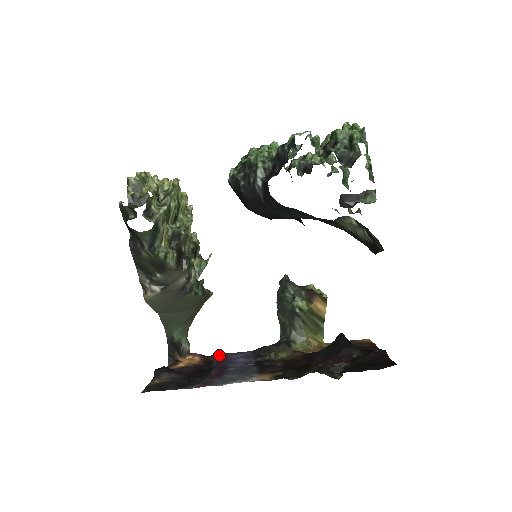
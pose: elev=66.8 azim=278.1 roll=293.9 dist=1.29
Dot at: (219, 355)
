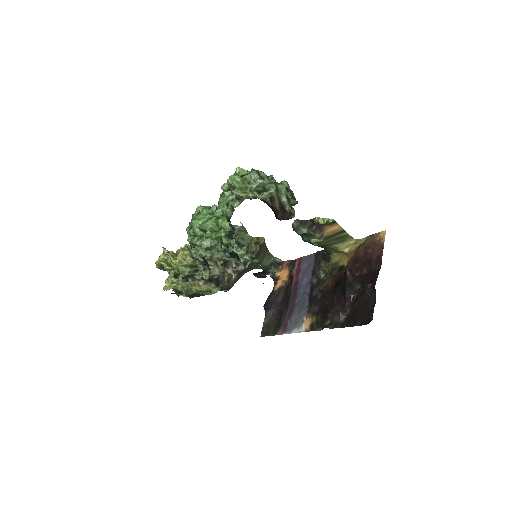
Dot at: (298, 262)
